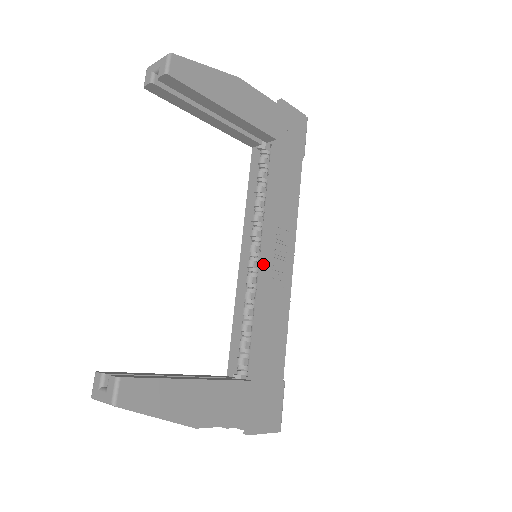
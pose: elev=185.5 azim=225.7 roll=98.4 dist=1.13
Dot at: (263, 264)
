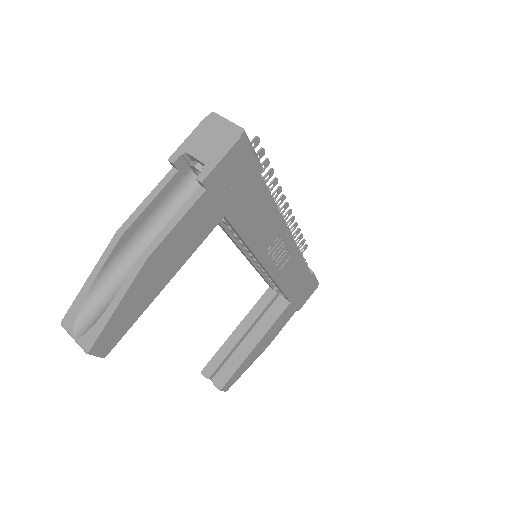
Dot at: (267, 273)
